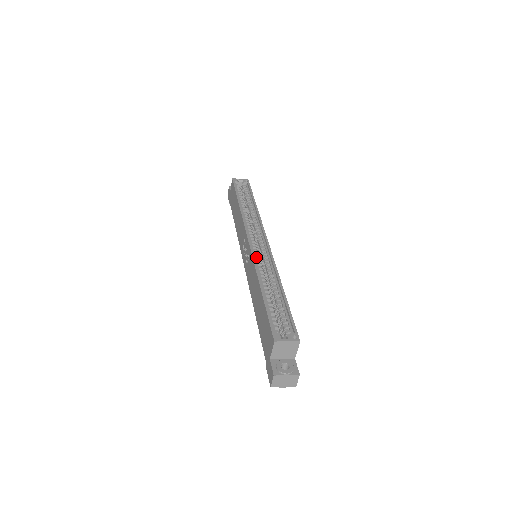
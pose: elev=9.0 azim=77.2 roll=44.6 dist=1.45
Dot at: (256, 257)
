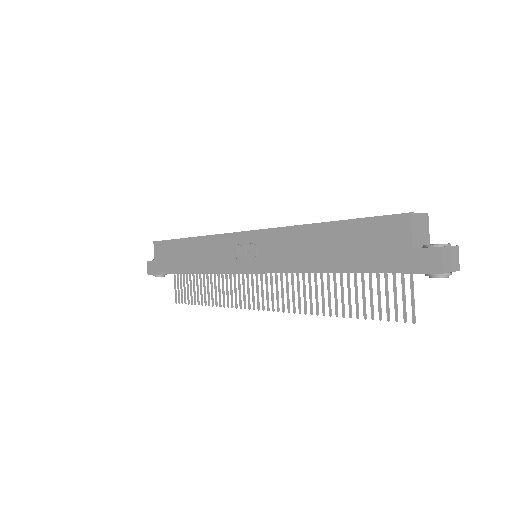
Dot at: occluded
